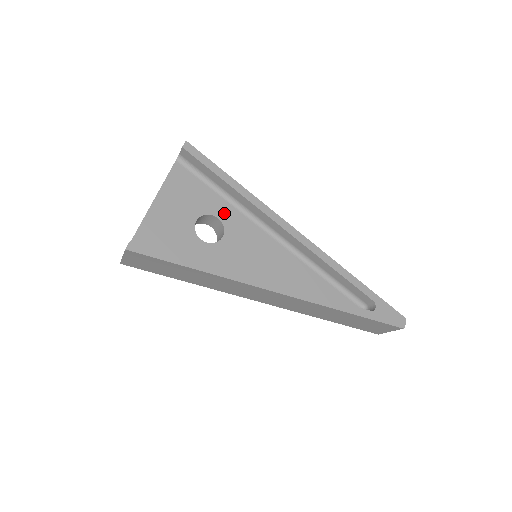
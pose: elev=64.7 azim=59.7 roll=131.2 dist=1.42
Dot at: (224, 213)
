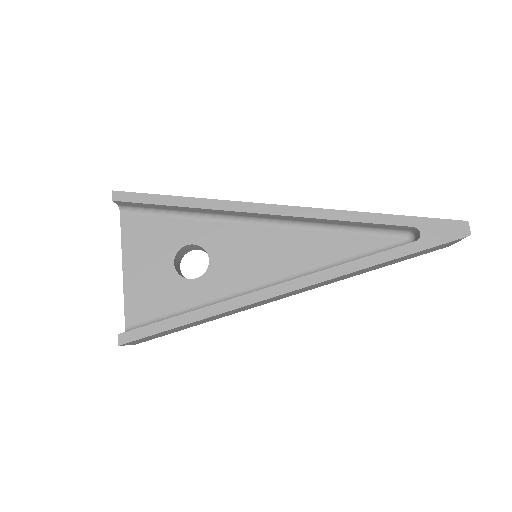
Dot at: (197, 234)
